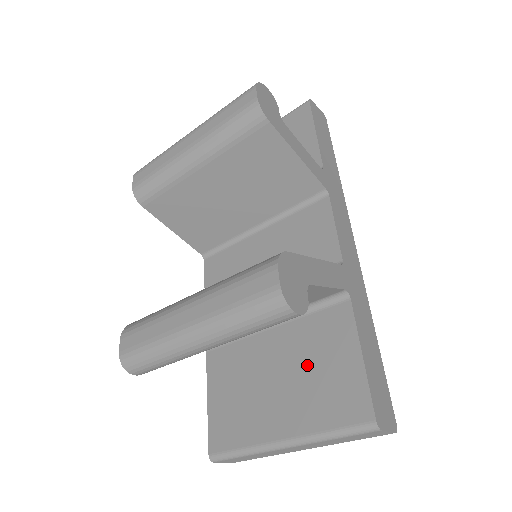
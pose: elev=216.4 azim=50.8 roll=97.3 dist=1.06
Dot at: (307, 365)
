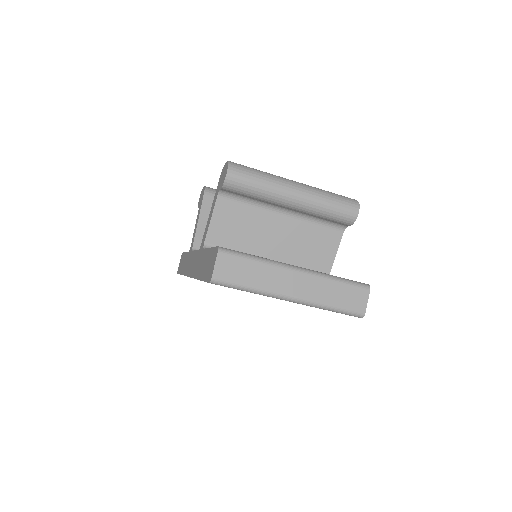
Dot at: occluded
